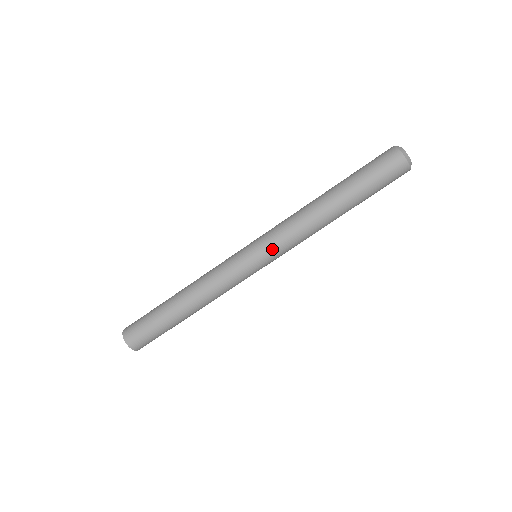
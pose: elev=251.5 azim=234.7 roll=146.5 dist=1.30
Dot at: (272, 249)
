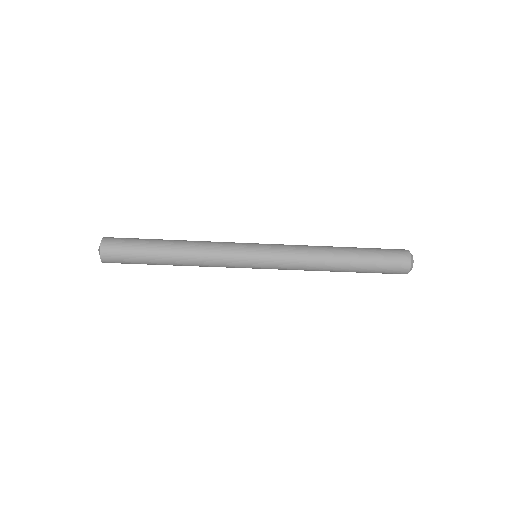
Dot at: occluded
